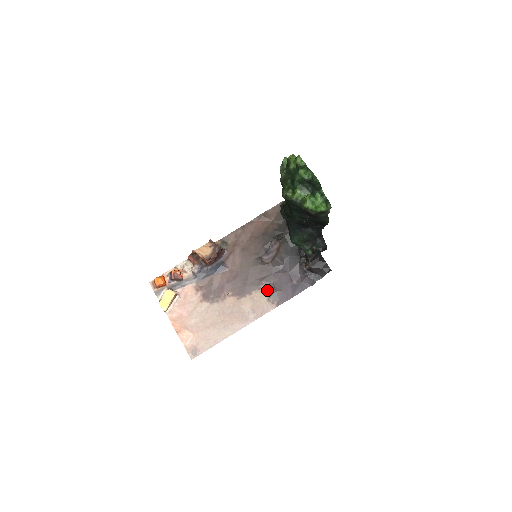
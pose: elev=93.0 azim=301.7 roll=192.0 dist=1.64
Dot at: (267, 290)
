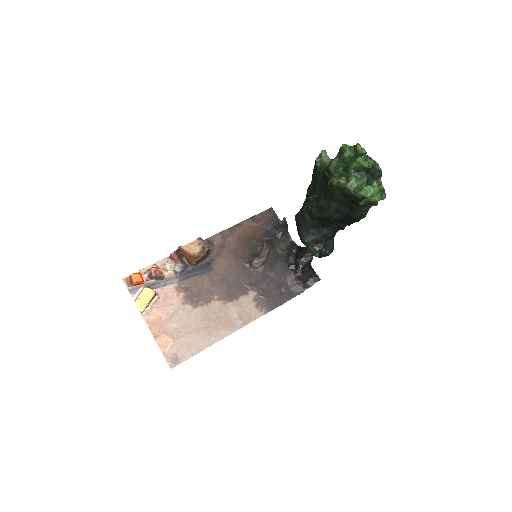
Dot at: (255, 296)
